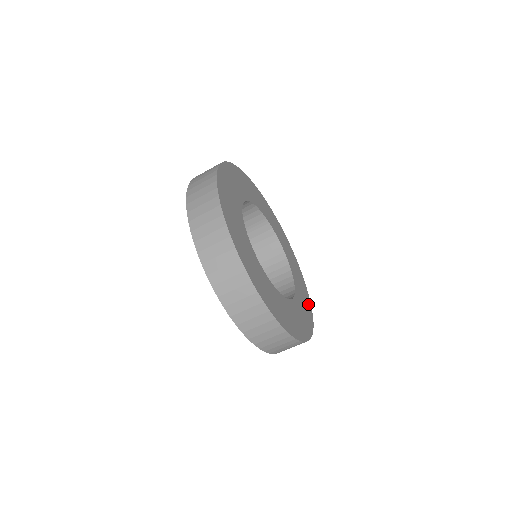
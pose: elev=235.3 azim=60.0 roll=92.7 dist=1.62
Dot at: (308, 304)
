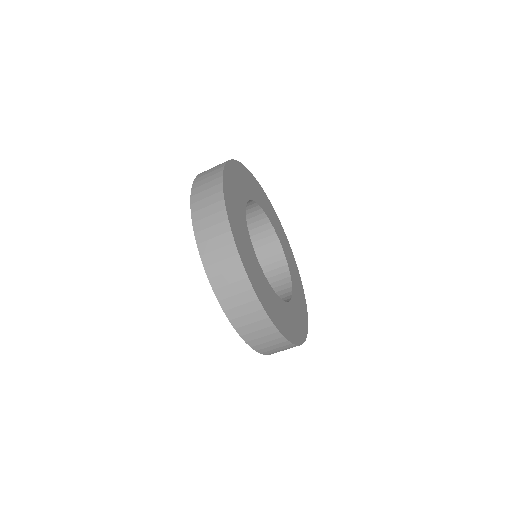
Dot at: (290, 250)
